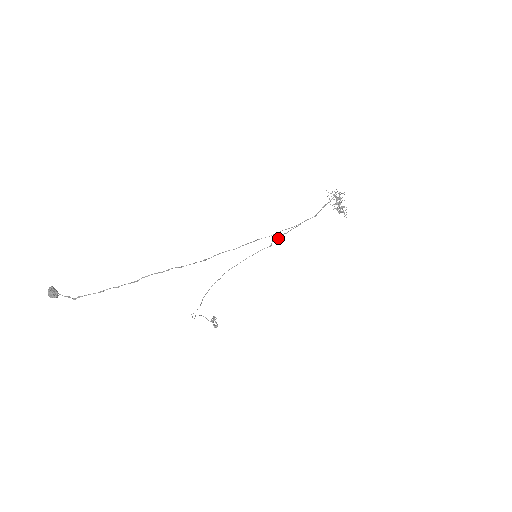
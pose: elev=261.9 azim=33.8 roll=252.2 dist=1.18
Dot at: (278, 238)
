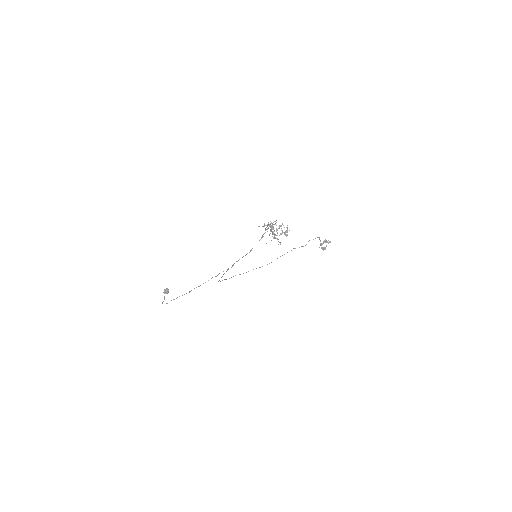
Dot at: (222, 276)
